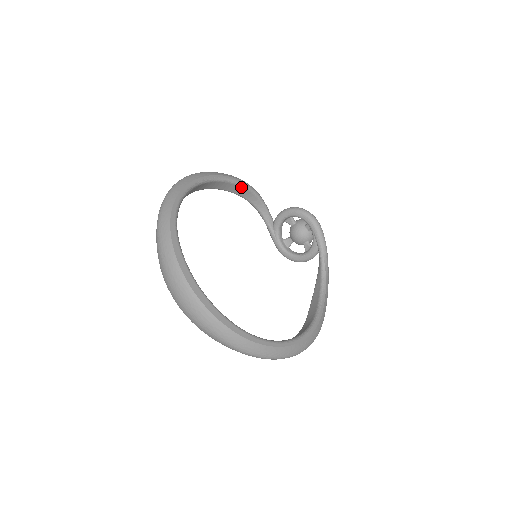
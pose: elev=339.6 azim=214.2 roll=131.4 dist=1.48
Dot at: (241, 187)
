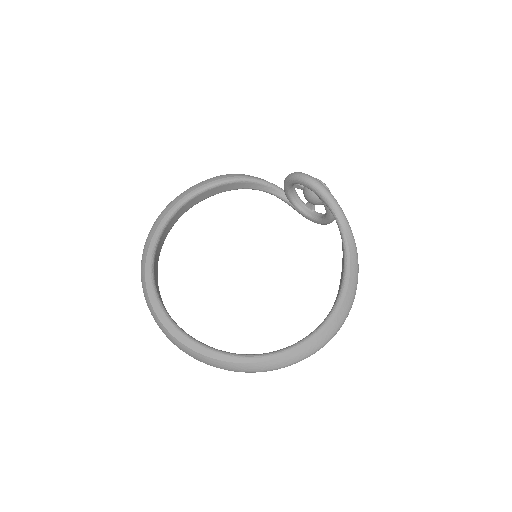
Dot at: (225, 185)
